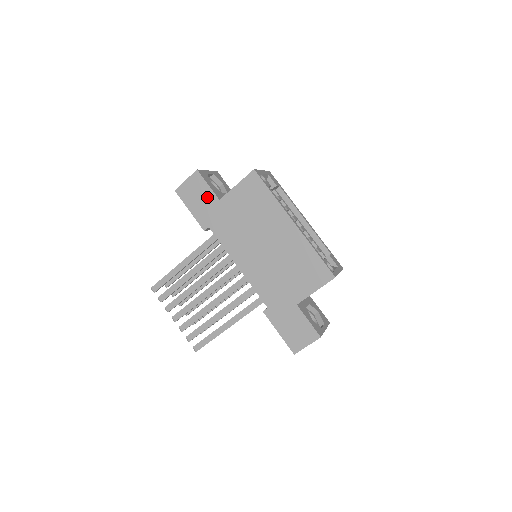
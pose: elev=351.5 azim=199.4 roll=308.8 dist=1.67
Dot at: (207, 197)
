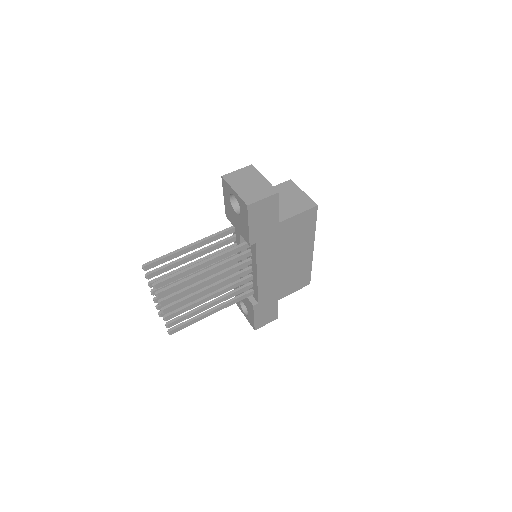
Dot at: (271, 218)
